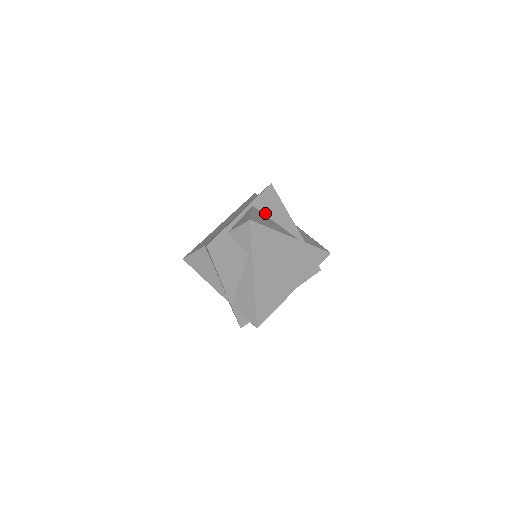
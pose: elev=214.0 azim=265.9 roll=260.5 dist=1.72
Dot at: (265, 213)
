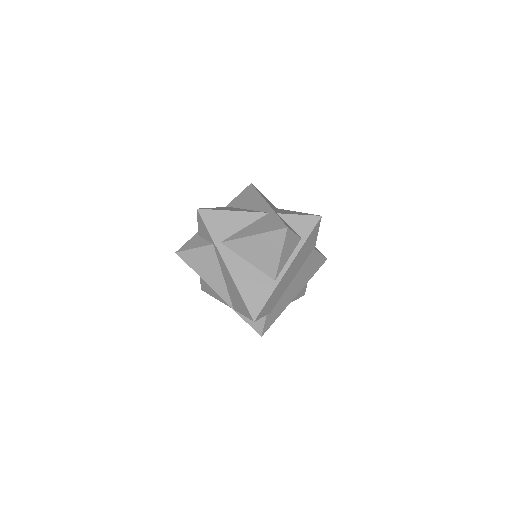
Dot at: (238, 207)
